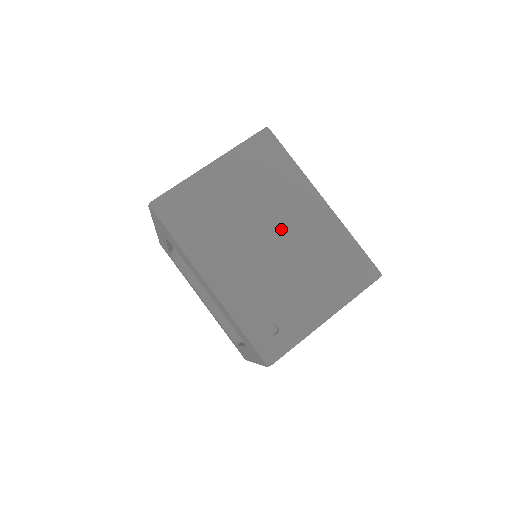
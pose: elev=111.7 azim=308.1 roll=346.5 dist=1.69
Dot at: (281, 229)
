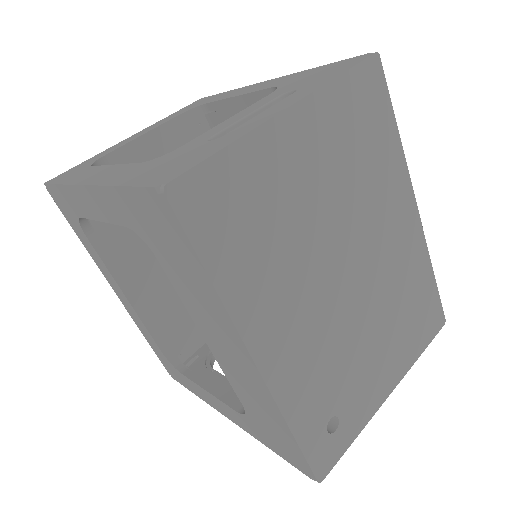
Dot at: (366, 255)
